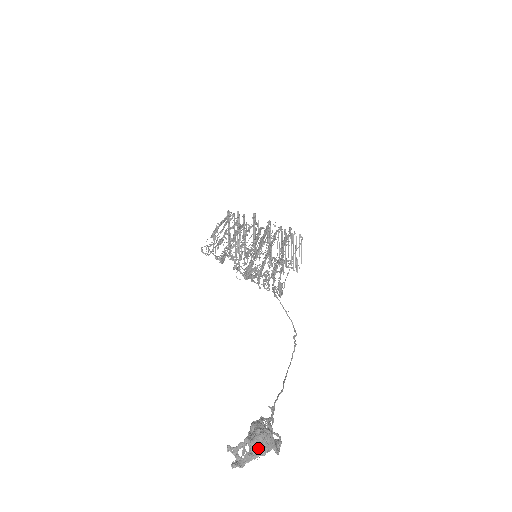
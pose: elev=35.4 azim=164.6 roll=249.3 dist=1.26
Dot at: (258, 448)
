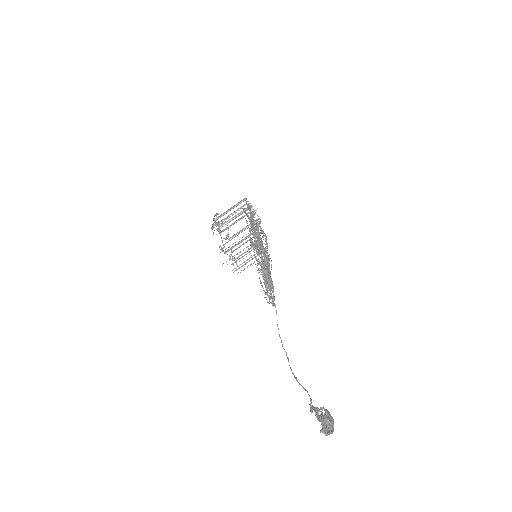
Dot at: (332, 429)
